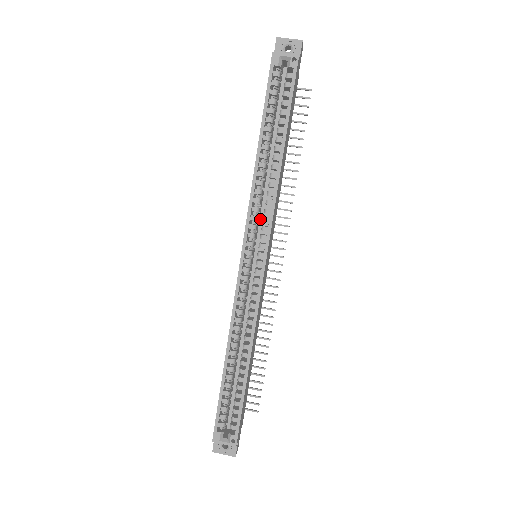
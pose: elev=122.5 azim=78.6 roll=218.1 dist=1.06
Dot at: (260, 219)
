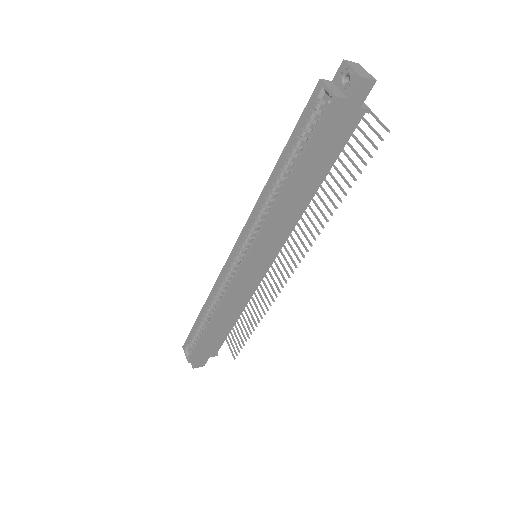
Dot at: occluded
